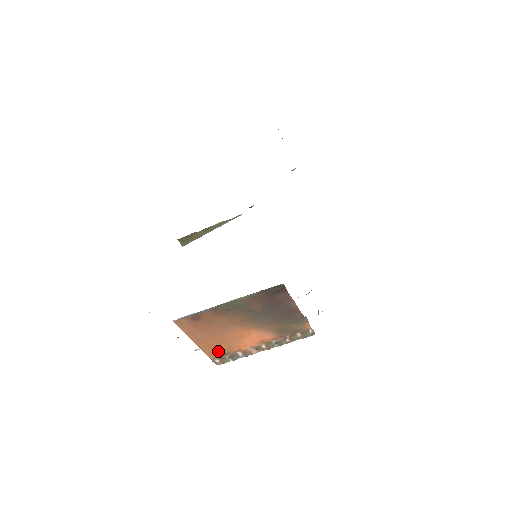
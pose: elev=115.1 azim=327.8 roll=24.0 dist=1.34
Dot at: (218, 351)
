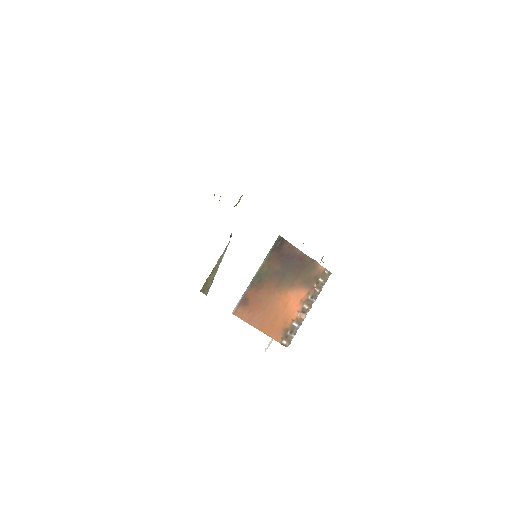
Dot at: (279, 330)
